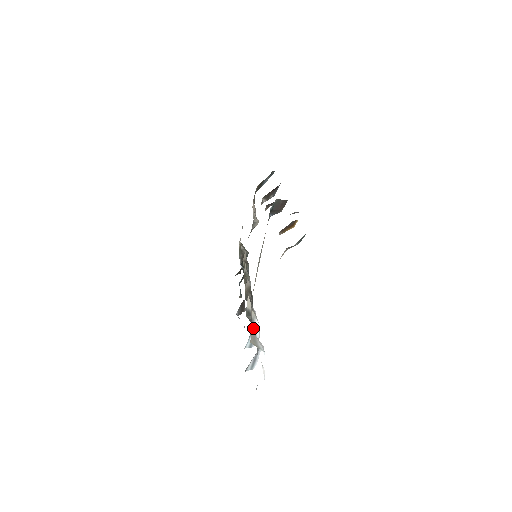
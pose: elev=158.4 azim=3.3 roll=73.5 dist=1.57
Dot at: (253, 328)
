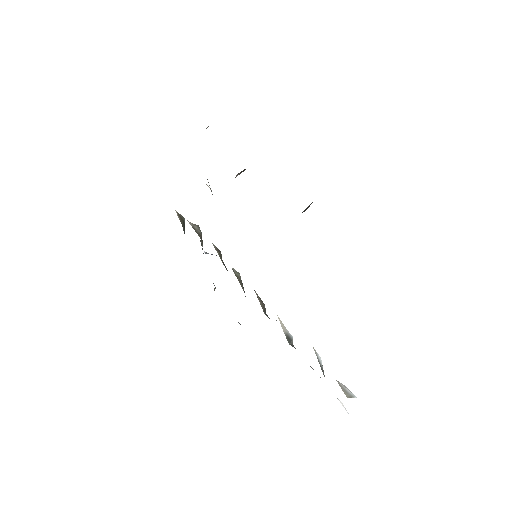
Dot at: (321, 367)
